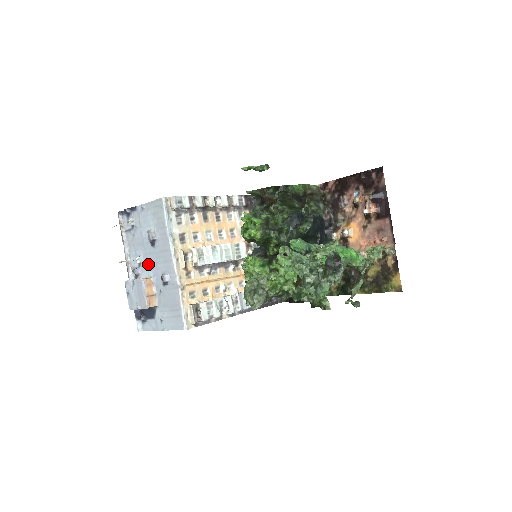
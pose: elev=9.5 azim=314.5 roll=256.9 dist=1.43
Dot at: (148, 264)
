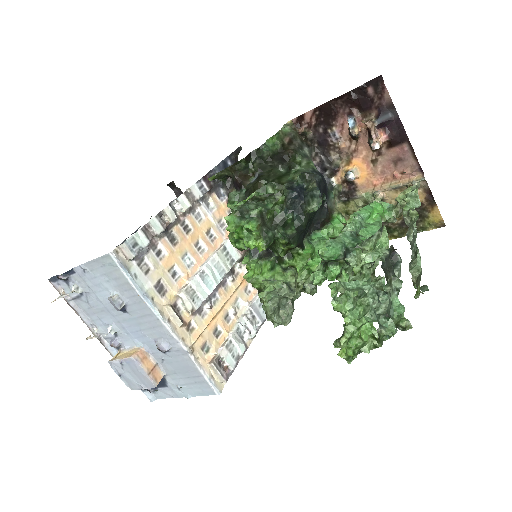
Dot at: (128, 332)
